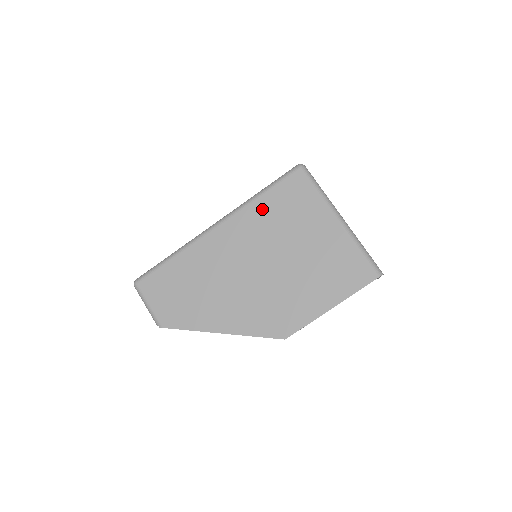
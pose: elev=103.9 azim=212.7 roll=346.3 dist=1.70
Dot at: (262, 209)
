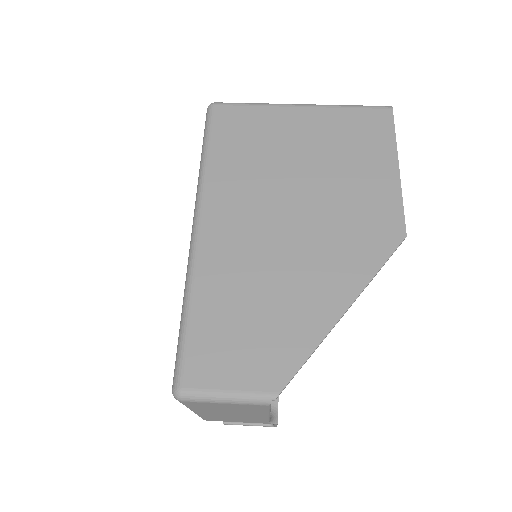
Dot at: (225, 164)
